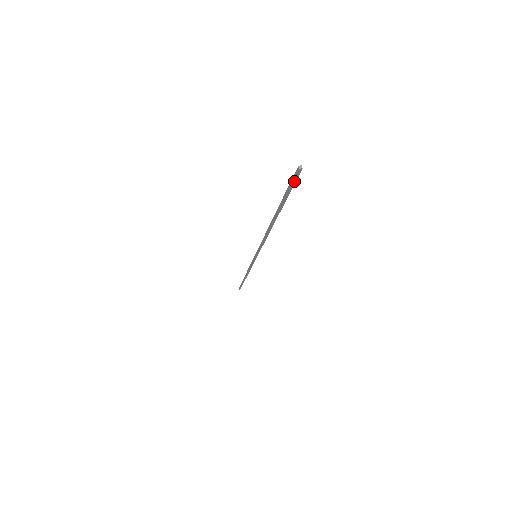
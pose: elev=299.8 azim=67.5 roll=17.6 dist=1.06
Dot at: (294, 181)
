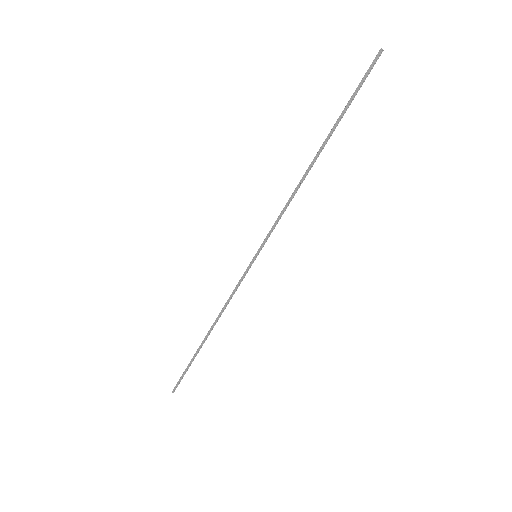
Dot at: (369, 71)
